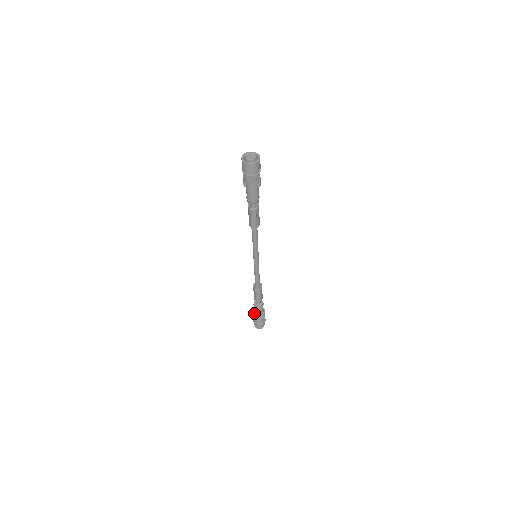
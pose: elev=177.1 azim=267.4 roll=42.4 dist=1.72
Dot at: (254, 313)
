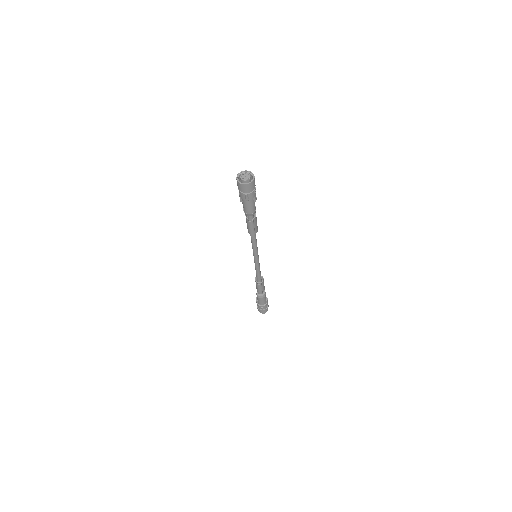
Dot at: (257, 301)
